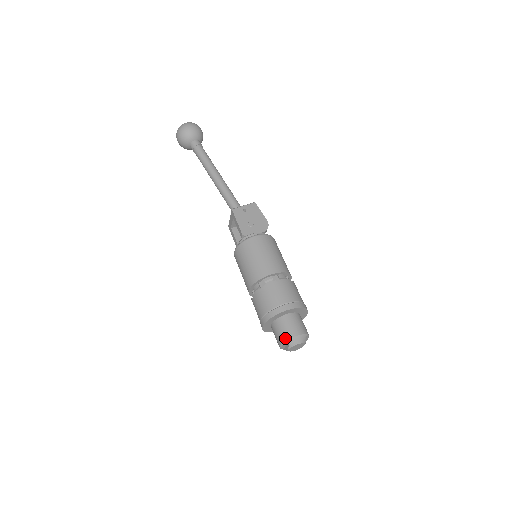
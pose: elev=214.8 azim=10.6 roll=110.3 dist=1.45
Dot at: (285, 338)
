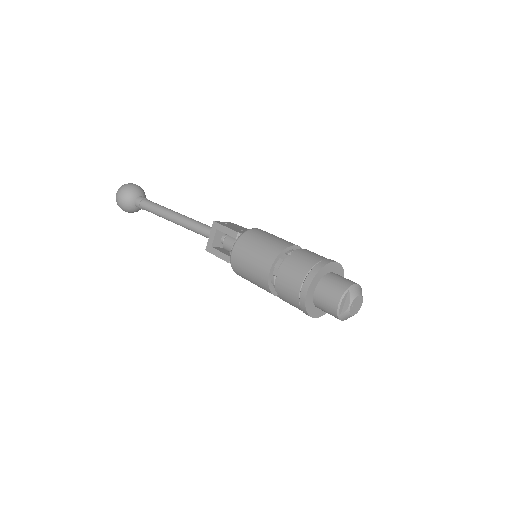
Dot at: (343, 288)
